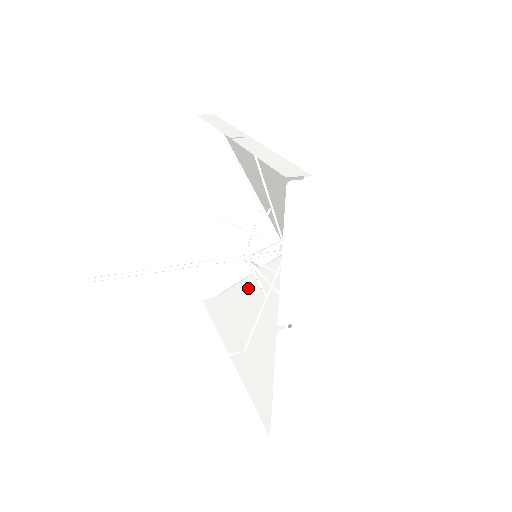
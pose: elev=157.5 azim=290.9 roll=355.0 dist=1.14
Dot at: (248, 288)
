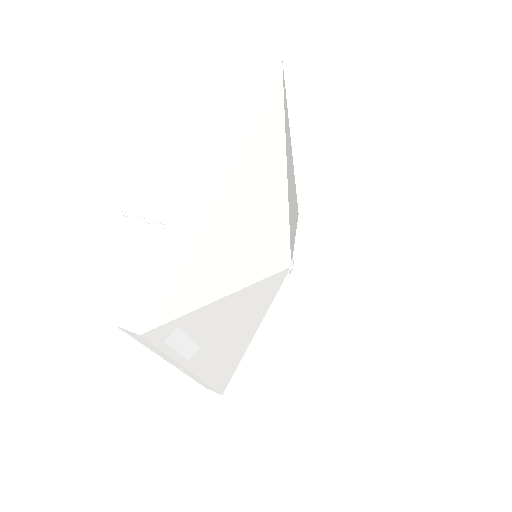
Dot at: occluded
